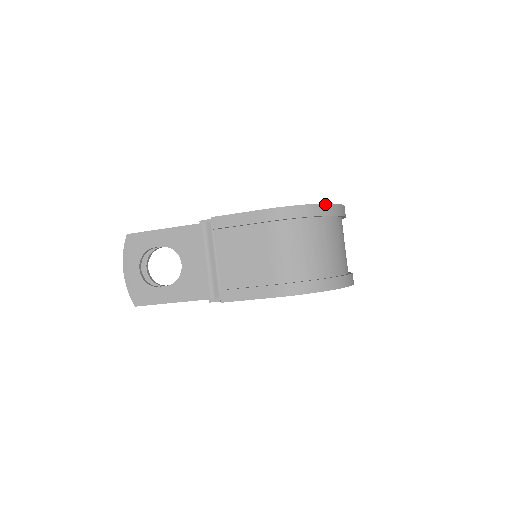
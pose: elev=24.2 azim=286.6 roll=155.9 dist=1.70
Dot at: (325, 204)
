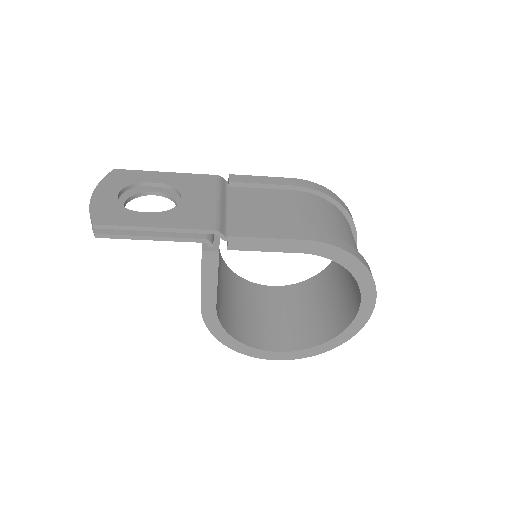
Dot at: (347, 208)
